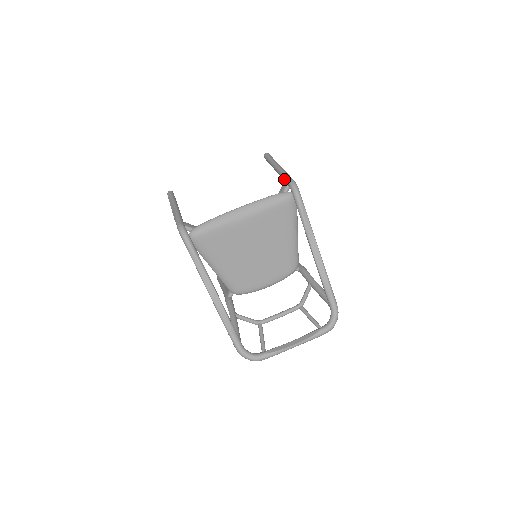
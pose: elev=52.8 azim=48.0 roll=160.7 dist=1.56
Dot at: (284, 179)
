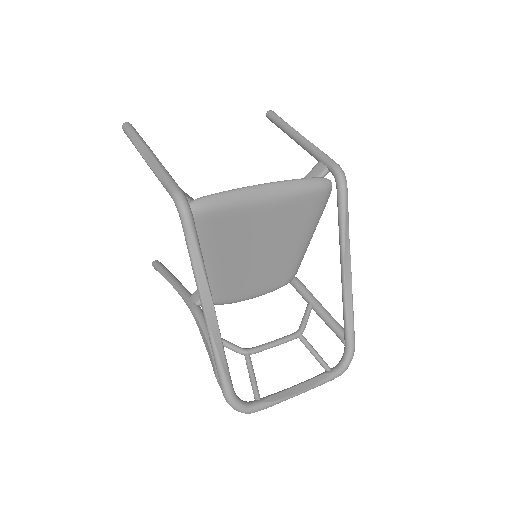
Dot at: (321, 158)
